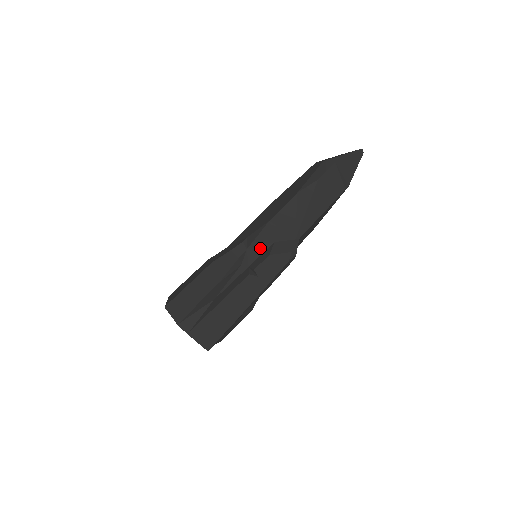
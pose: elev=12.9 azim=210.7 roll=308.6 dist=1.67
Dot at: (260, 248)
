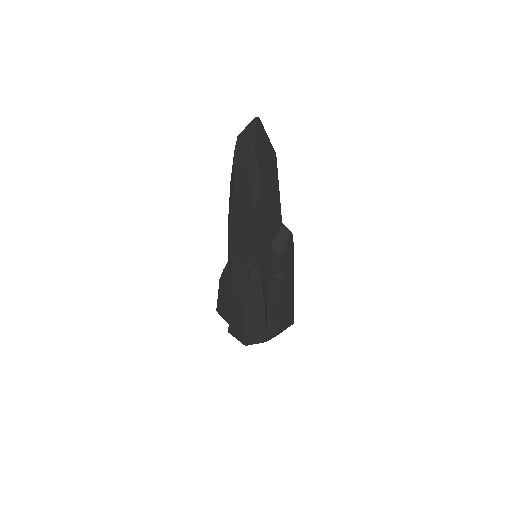
Dot at: (265, 259)
